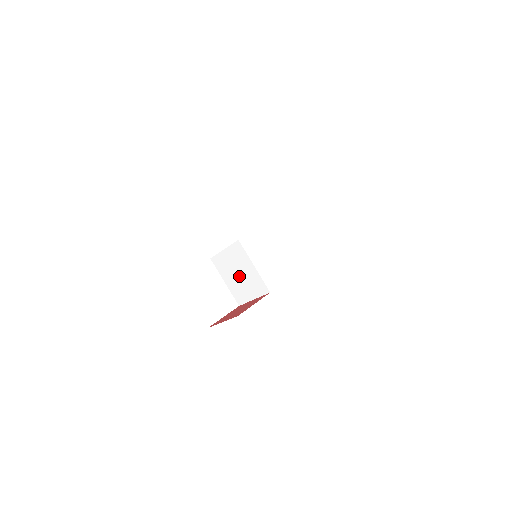
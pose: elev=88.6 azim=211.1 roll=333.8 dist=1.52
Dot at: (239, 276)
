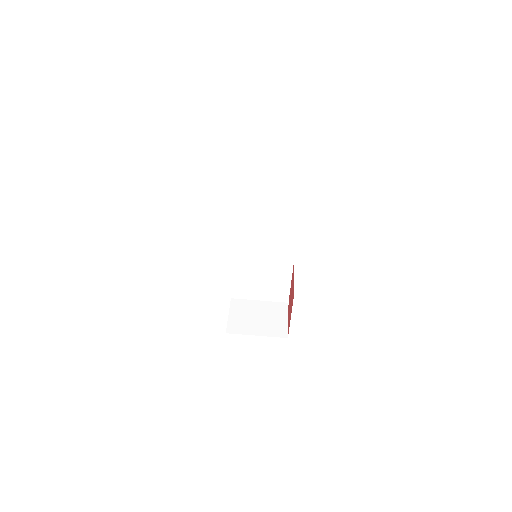
Dot at: (262, 281)
